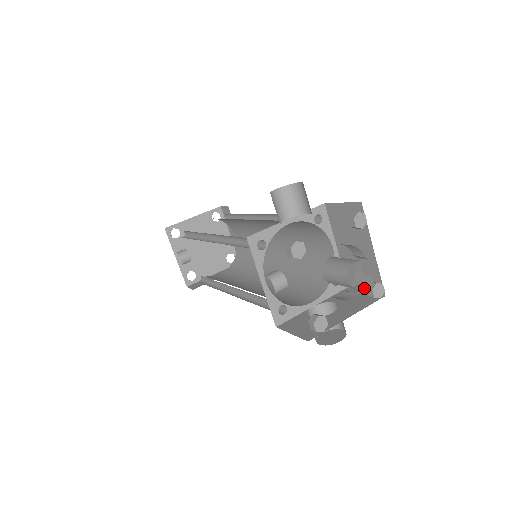
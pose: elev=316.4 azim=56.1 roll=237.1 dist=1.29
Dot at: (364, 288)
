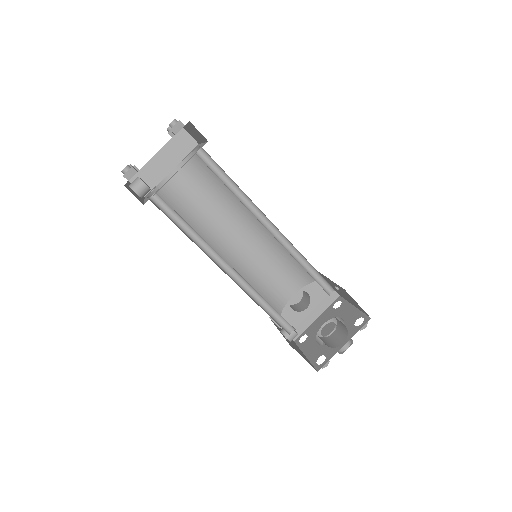
Dot at: occluded
